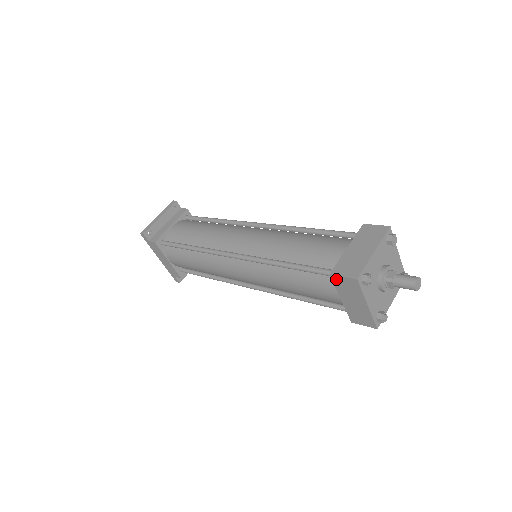
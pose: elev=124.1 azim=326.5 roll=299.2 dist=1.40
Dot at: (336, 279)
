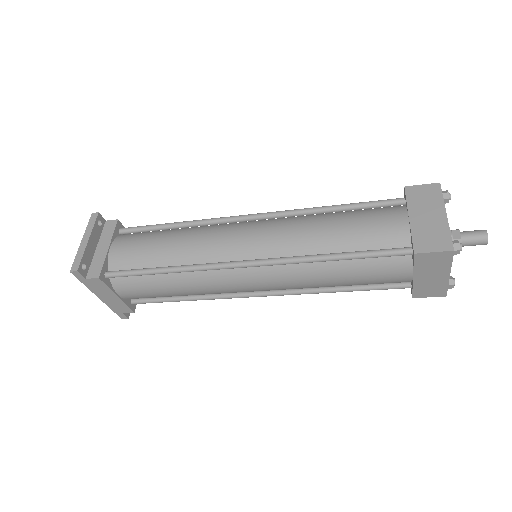
Dot at: (421, 257)
